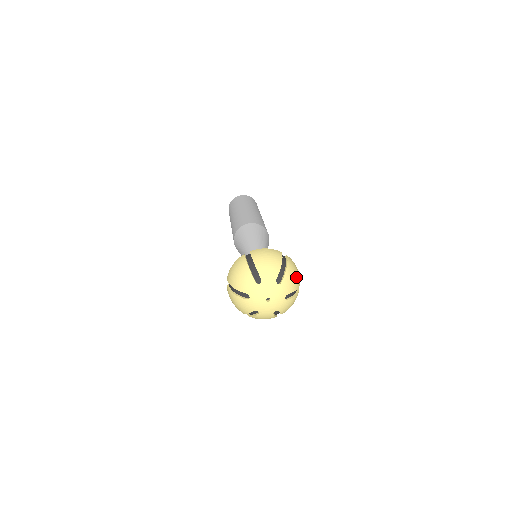
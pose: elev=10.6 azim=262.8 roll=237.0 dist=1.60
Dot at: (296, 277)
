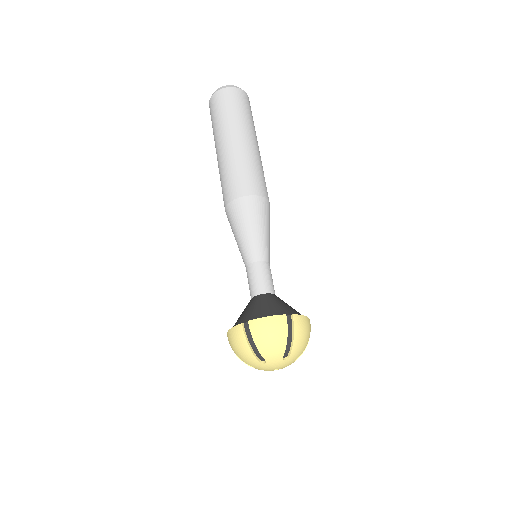
Dot at: occluded
